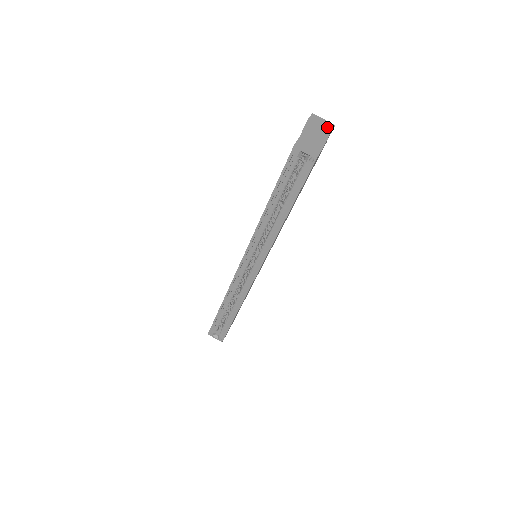
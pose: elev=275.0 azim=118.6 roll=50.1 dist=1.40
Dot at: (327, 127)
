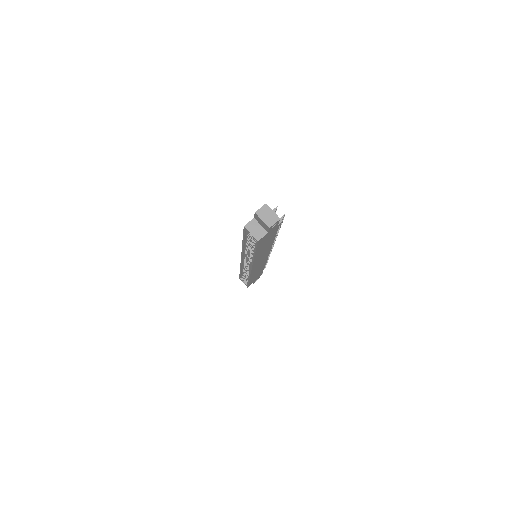
Dot at: (270, 221)
